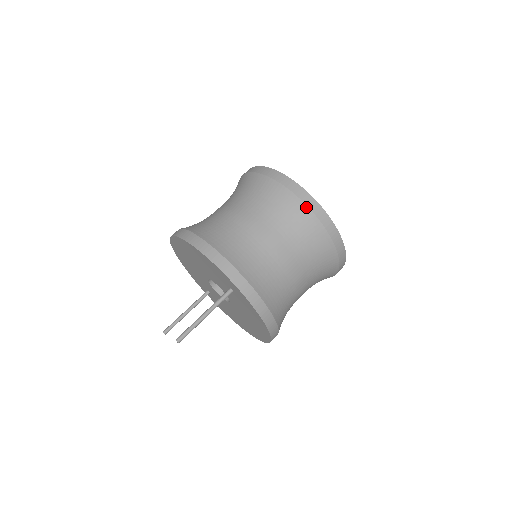
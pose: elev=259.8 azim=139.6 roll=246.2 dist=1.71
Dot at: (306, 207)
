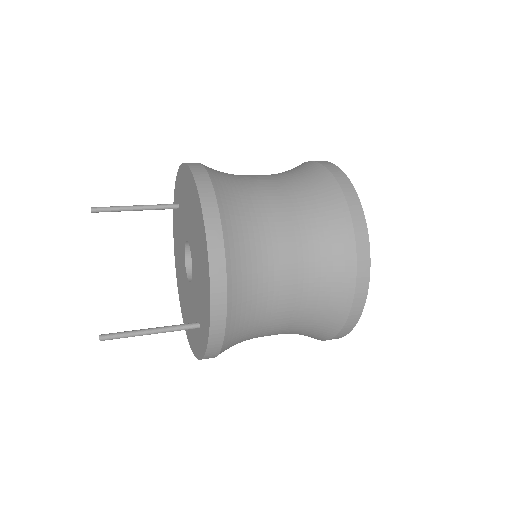
Dot at: (340, 328)
